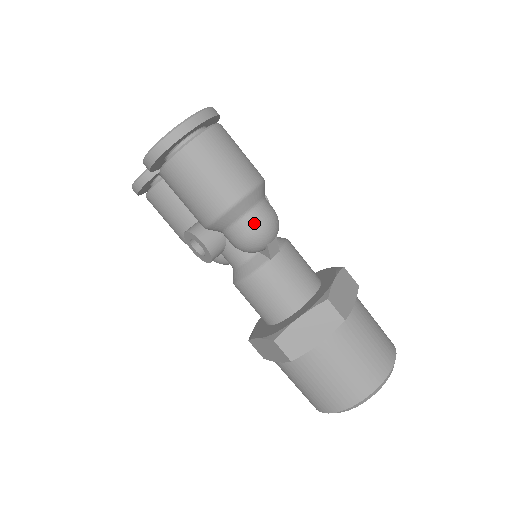
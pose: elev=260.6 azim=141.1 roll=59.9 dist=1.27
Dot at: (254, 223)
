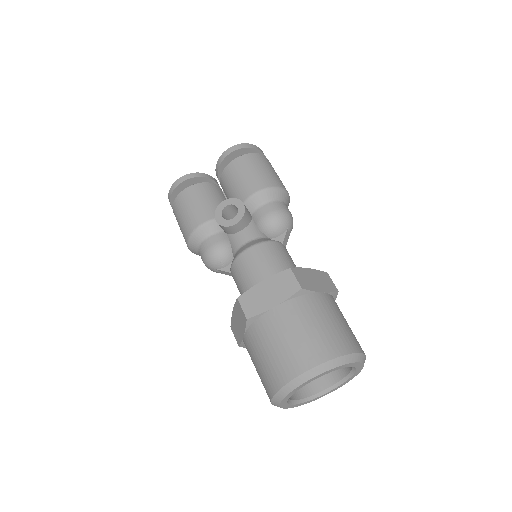
Dot at: (287, 208)
